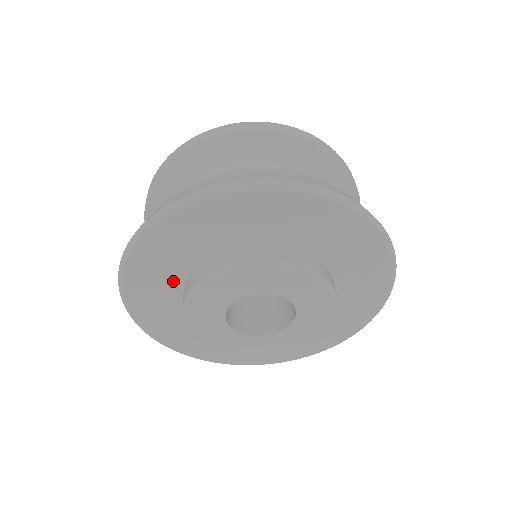
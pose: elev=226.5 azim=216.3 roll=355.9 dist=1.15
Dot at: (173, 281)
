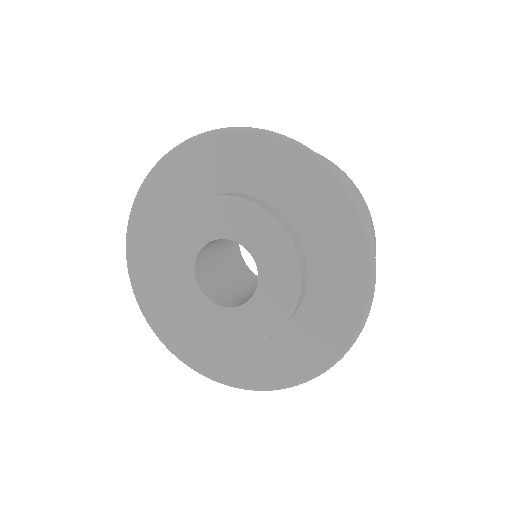
Dot at: occluded
